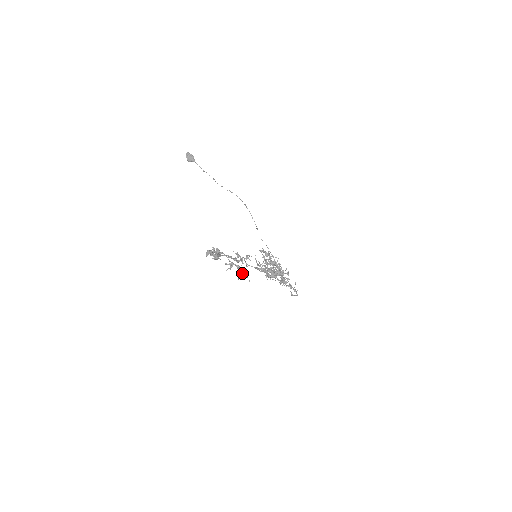
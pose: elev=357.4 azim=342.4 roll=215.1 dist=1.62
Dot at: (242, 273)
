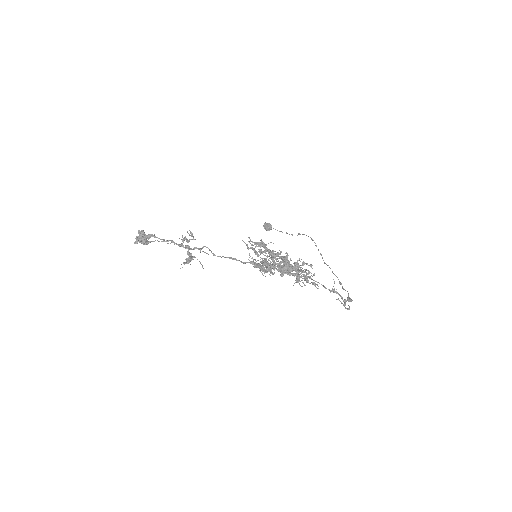
Dot at: (189, 258)
